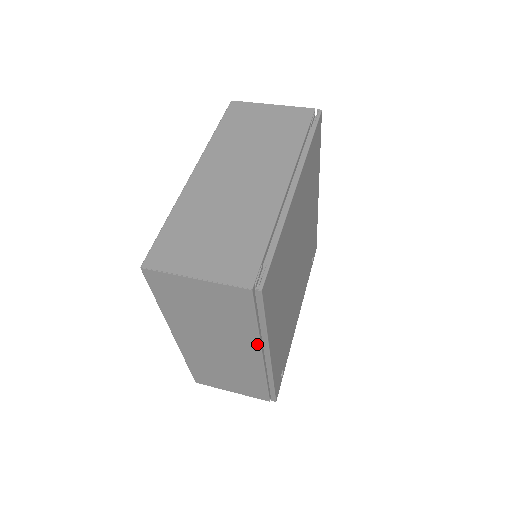
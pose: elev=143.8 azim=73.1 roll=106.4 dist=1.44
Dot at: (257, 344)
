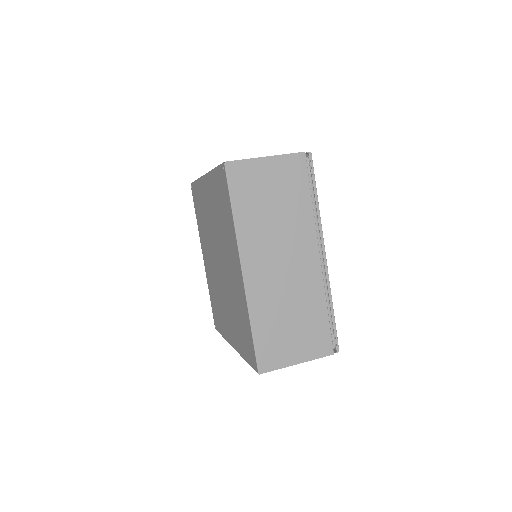
Dot at: occluded
